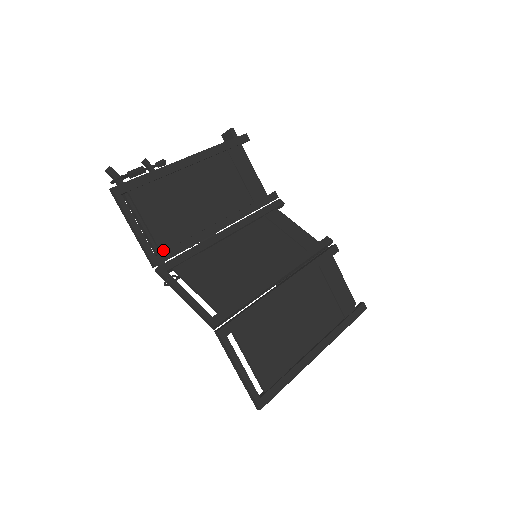
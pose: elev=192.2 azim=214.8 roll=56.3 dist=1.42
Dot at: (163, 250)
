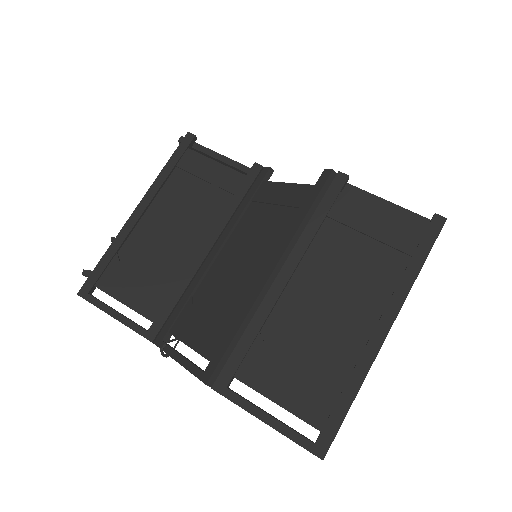
Dot at: (154, 319)
